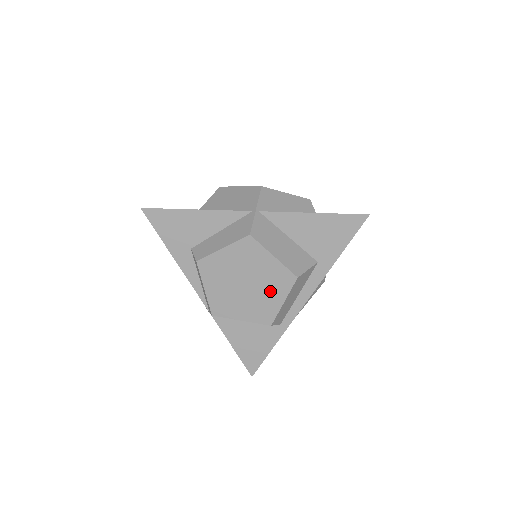
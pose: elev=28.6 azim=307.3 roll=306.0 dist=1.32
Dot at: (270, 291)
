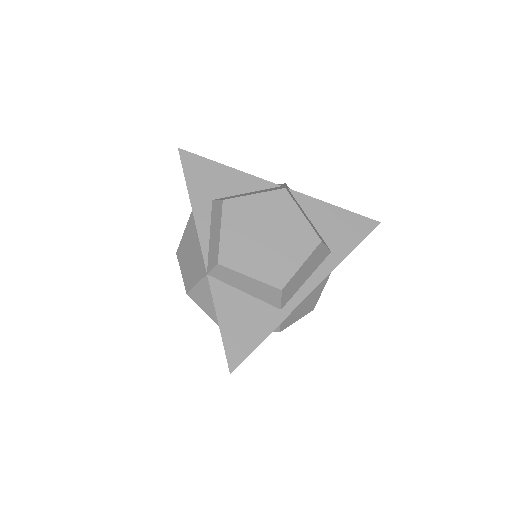
Dot at: (291, 249)
